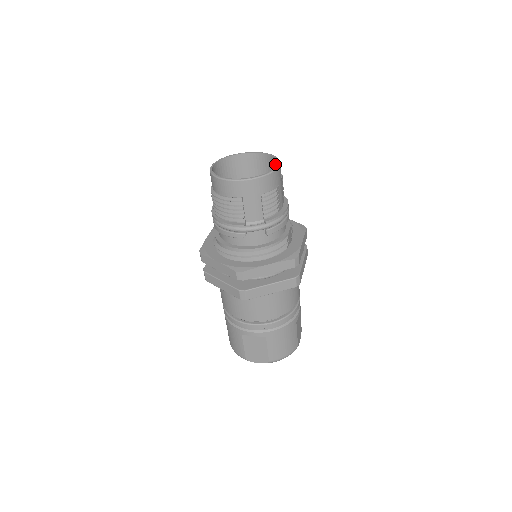
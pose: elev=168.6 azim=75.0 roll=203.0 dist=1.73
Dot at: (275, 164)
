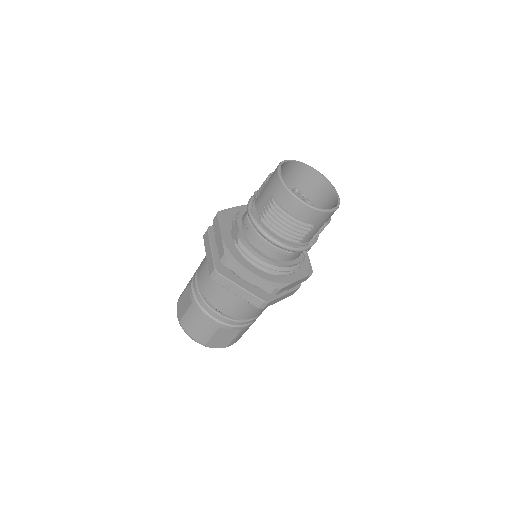
Dot at: (322, 184)
